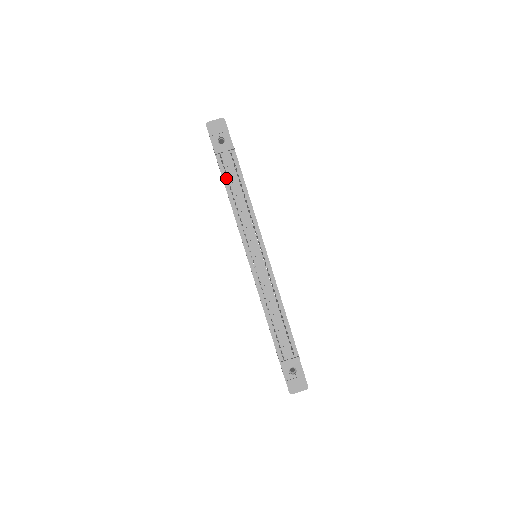
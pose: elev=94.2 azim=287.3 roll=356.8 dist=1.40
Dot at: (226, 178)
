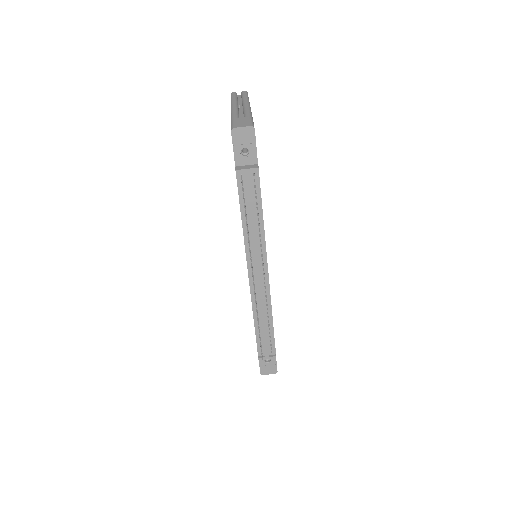
Dot at: occluded
